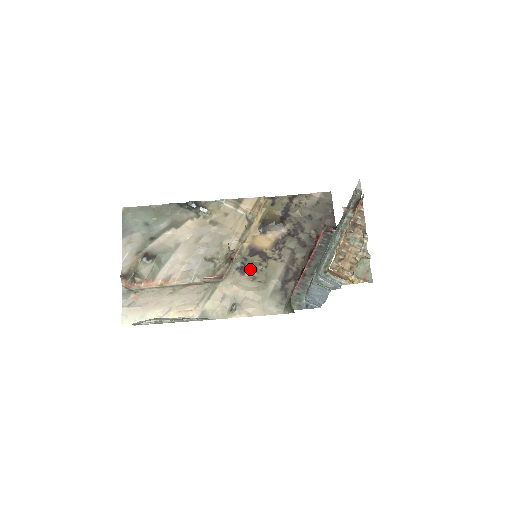
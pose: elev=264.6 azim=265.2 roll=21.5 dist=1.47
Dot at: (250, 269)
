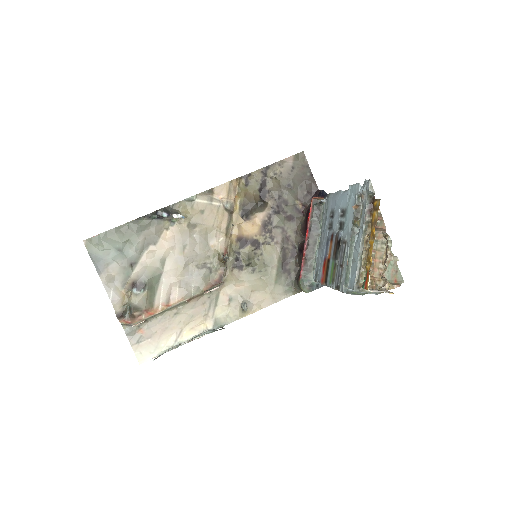
Dot at: (247, 262)
